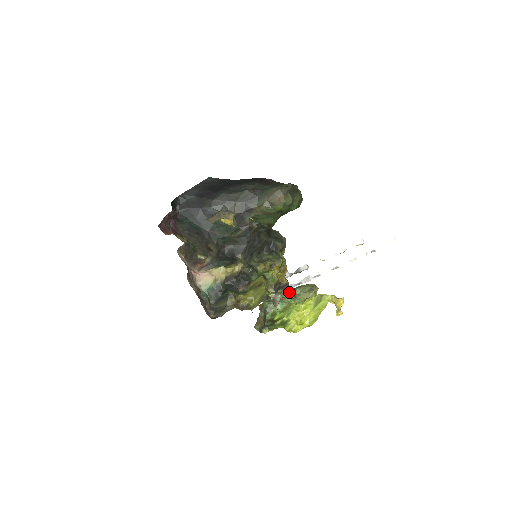
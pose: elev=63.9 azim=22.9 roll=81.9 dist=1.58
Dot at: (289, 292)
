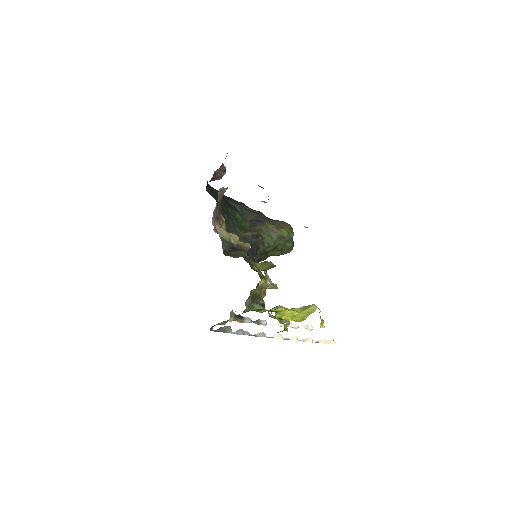
Dot at: occluded
